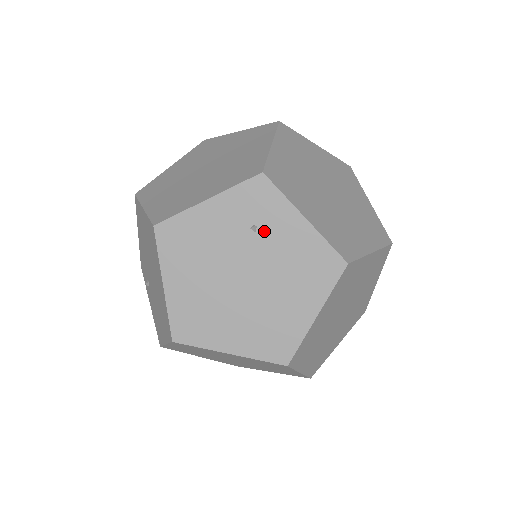
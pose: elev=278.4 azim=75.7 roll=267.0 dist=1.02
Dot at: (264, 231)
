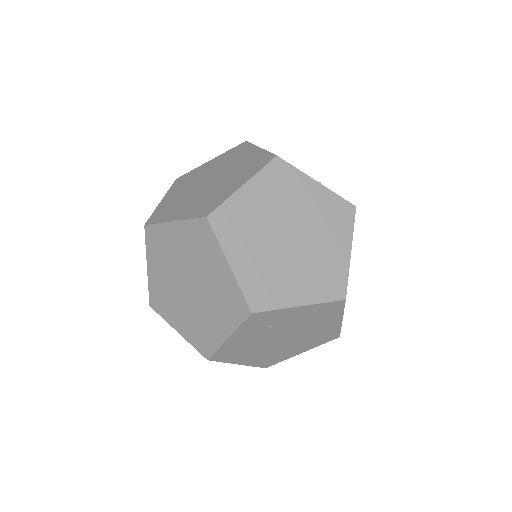
Dot at: (278, 324)
